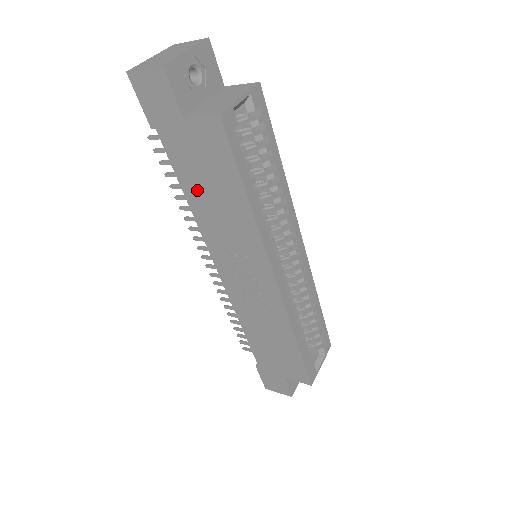
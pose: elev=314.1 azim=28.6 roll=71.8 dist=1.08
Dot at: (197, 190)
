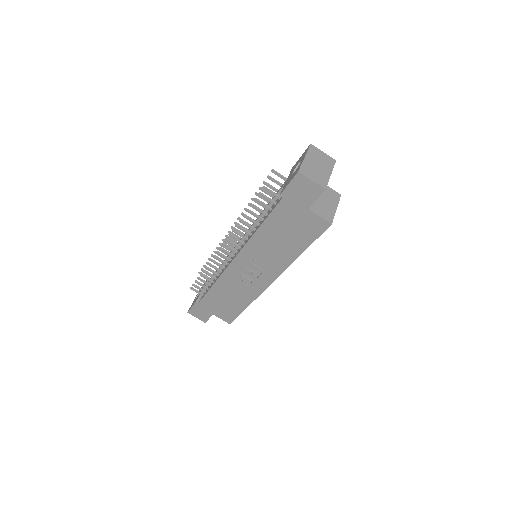
Dot at: (273, 231)
